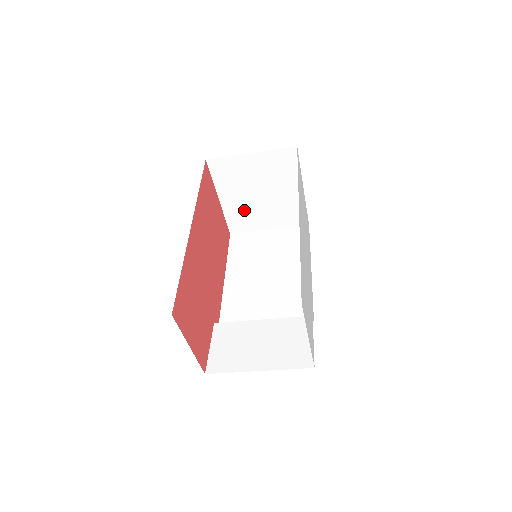
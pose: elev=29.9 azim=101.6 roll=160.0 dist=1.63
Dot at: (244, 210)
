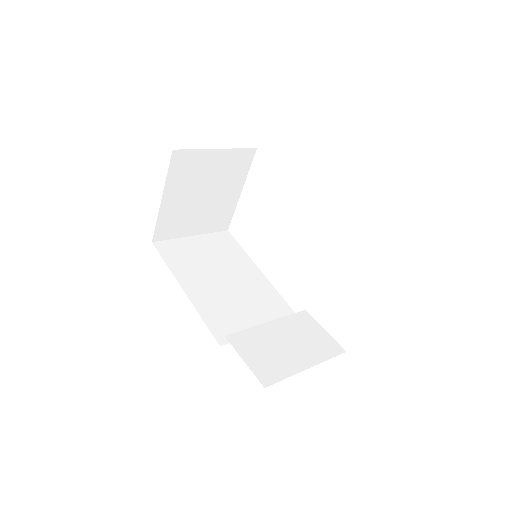
Dot at: (180, 213)
